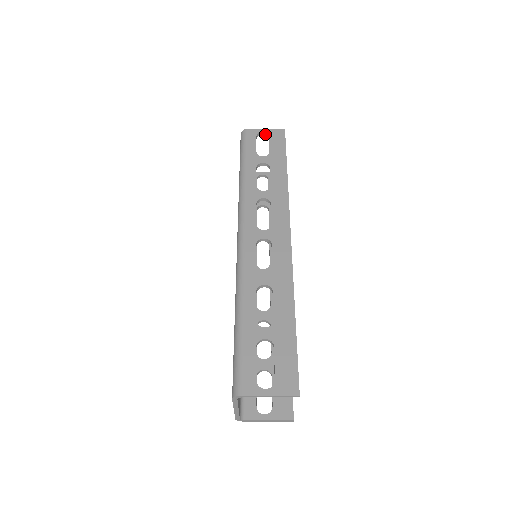
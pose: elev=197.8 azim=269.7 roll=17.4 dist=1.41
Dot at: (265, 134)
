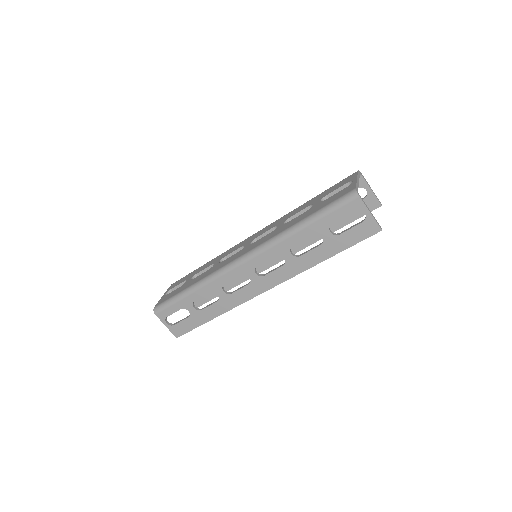
Dot at: occluded
